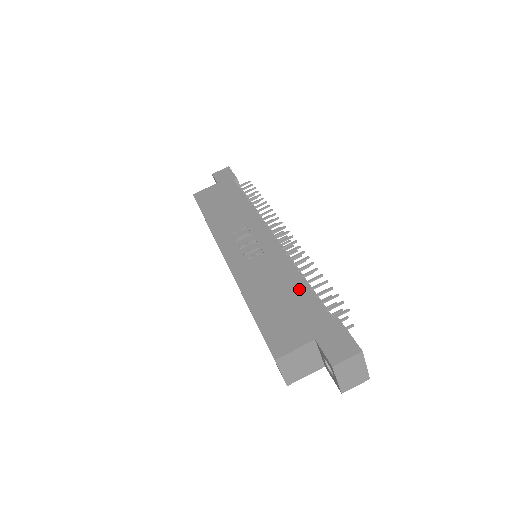
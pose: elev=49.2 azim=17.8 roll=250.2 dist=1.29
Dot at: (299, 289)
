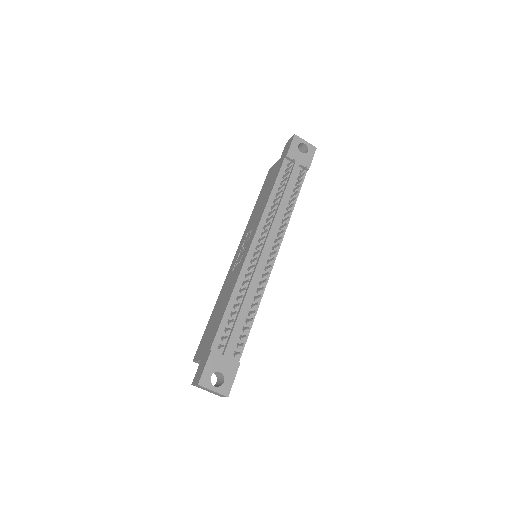
Dot at: (222, 313)
